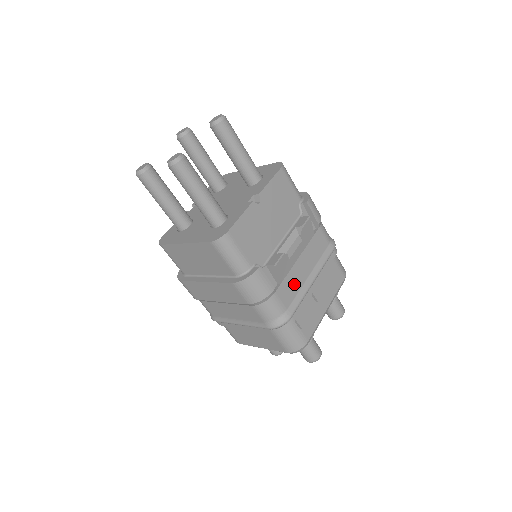
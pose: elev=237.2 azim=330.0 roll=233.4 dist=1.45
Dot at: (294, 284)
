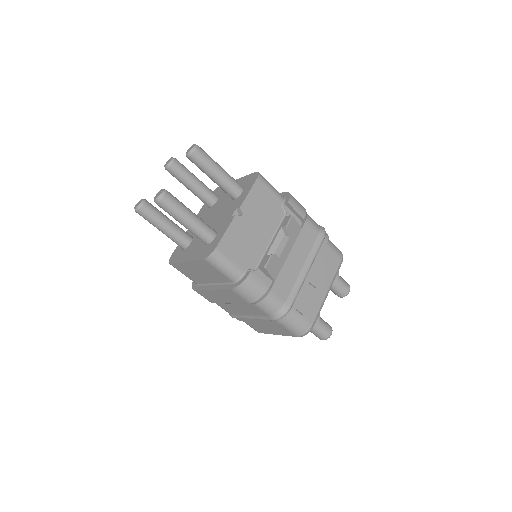
Dot at: (289, 278)
